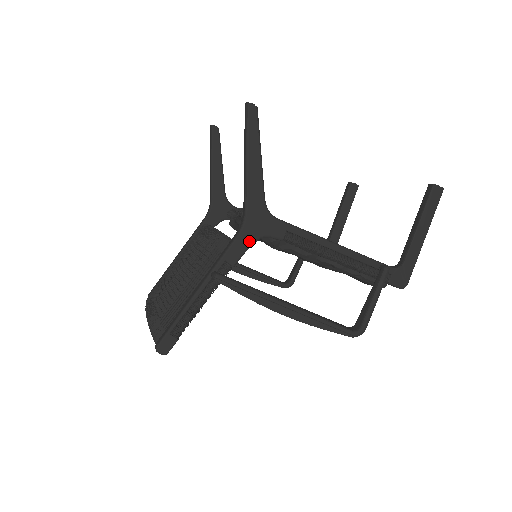
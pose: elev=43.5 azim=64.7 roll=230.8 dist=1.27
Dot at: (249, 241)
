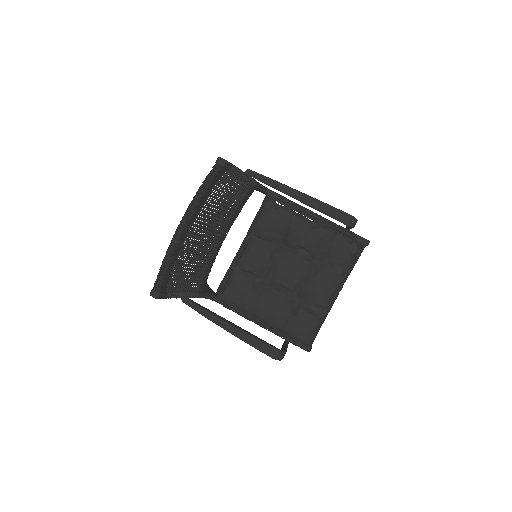
Dot at: (261, 184)
